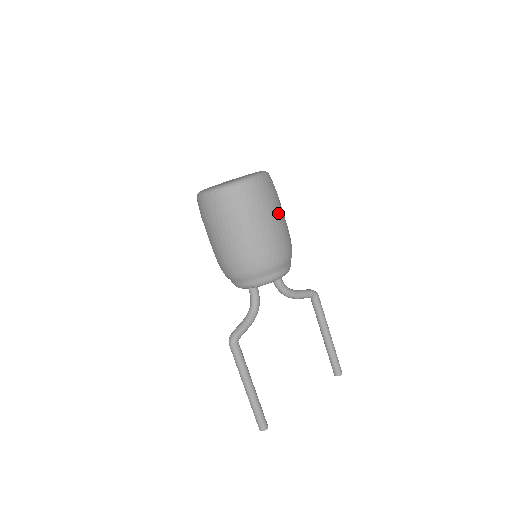
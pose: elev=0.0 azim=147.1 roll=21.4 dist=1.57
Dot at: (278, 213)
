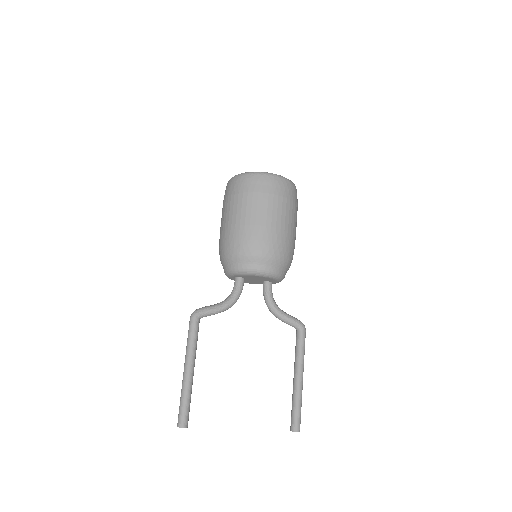
Dot at: (287, 215)
